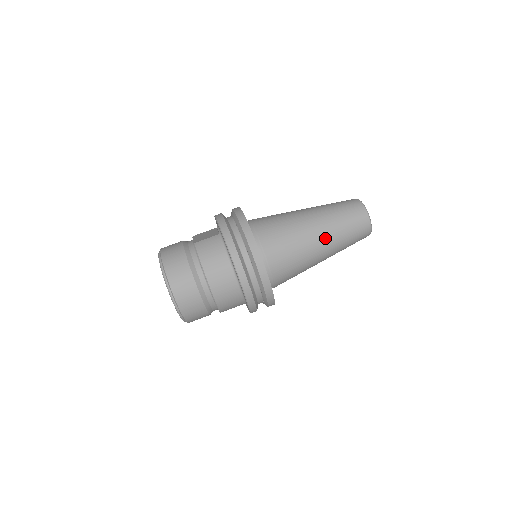
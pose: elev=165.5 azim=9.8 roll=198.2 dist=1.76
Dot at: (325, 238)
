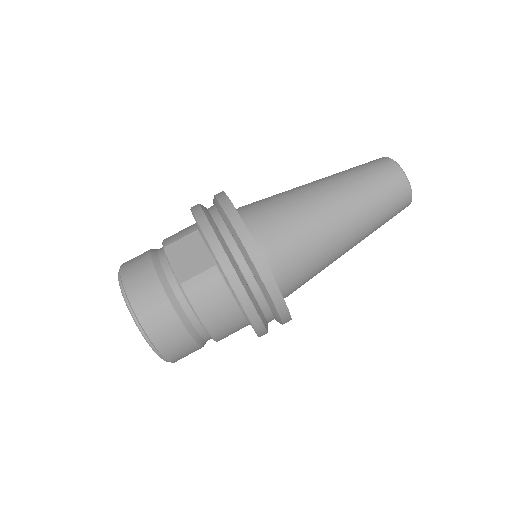
Dot at: (356, 239)
